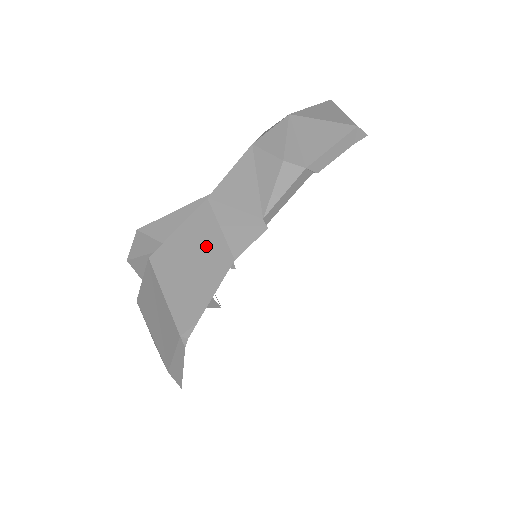
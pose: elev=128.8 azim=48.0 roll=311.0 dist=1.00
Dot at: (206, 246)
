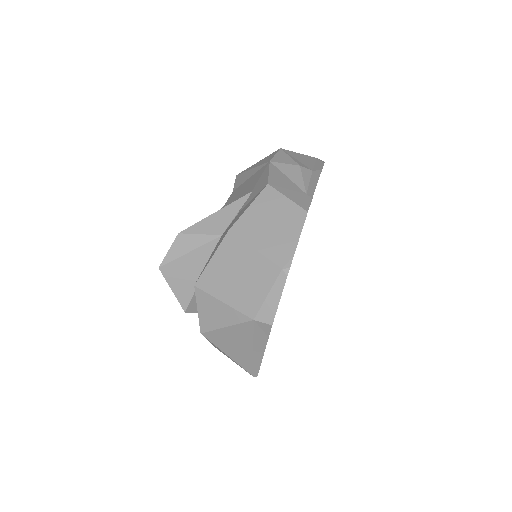
Dot at: (280, 210)
